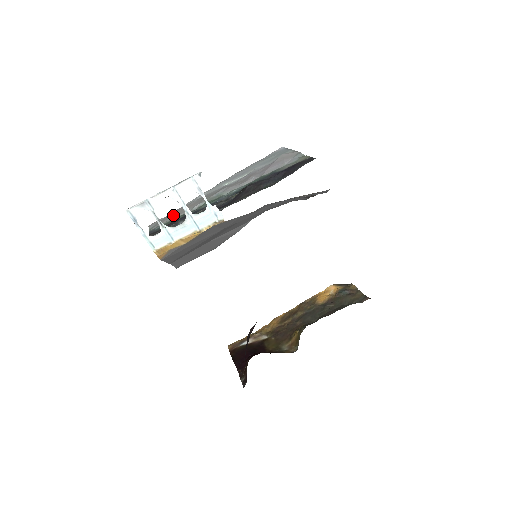
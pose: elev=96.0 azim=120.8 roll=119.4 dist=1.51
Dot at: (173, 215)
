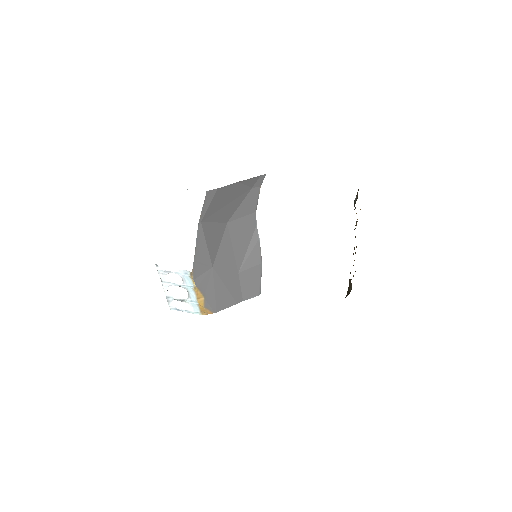
Dot at: occluded
